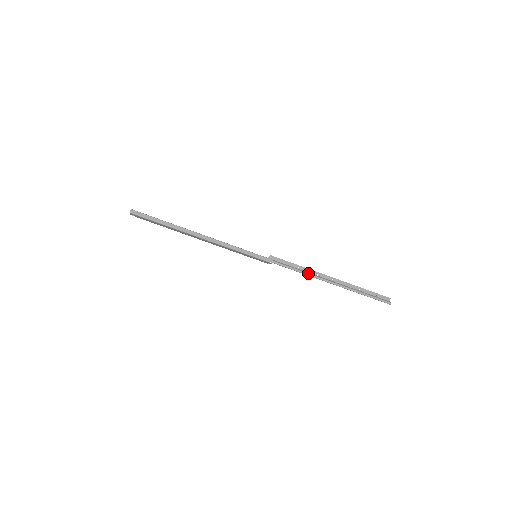
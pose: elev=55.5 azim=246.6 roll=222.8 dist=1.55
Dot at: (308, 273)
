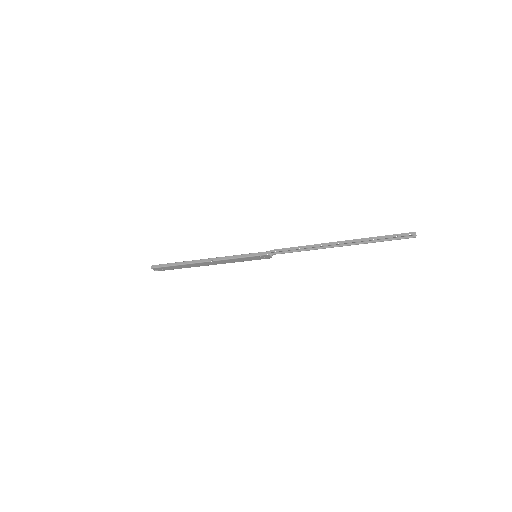
Dot at: (309, 248)
